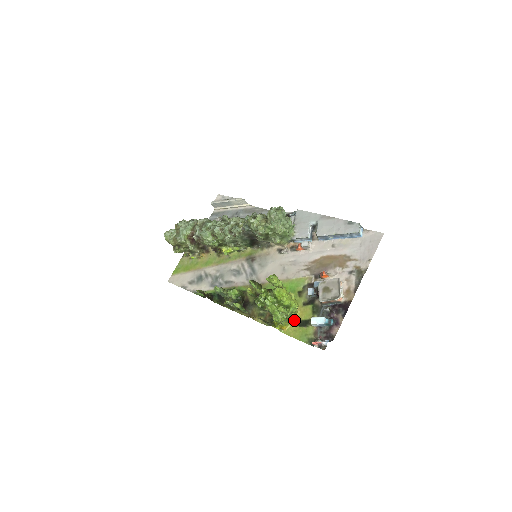
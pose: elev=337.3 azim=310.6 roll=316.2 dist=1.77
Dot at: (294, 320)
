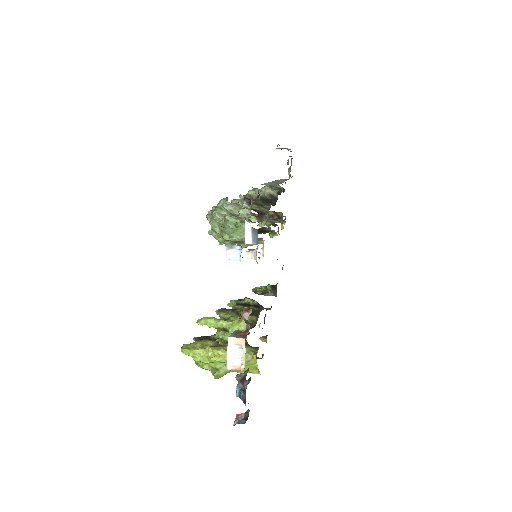
Dot at: (257, 365)
